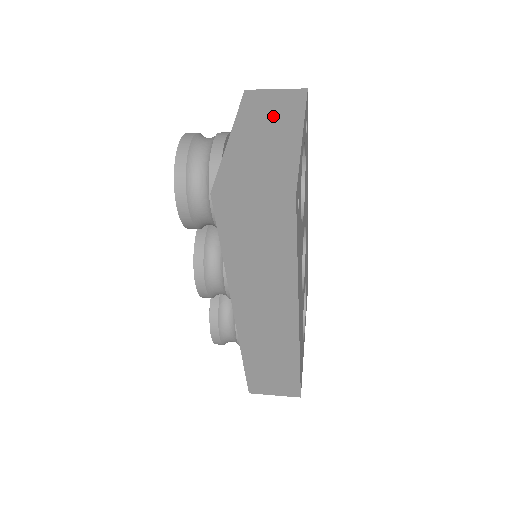
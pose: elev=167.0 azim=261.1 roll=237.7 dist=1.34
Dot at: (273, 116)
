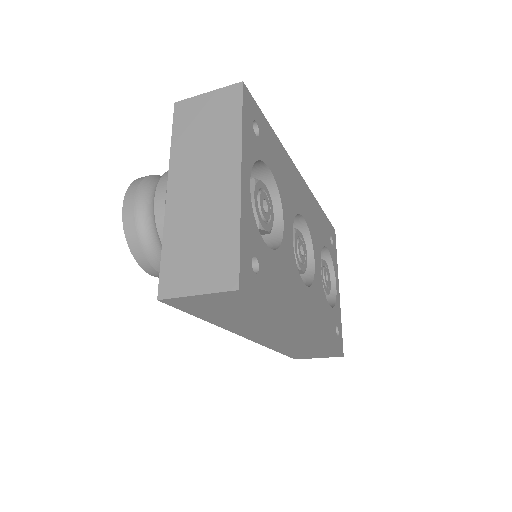
Dot at: (208, 149)
